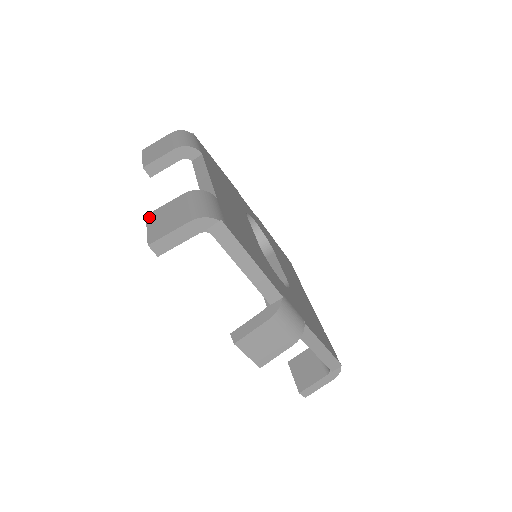
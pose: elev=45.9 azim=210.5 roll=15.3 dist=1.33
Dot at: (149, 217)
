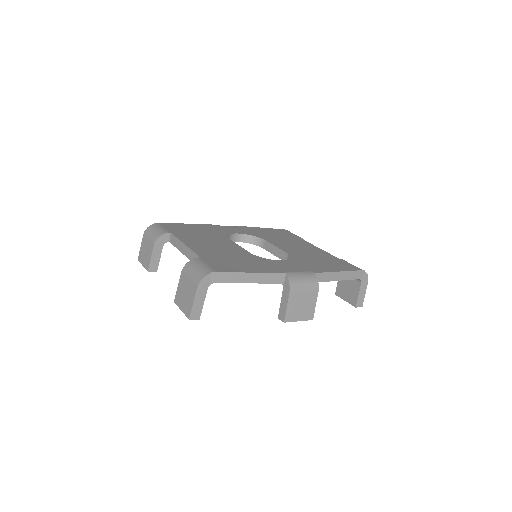
Dot at: (176, 302)
